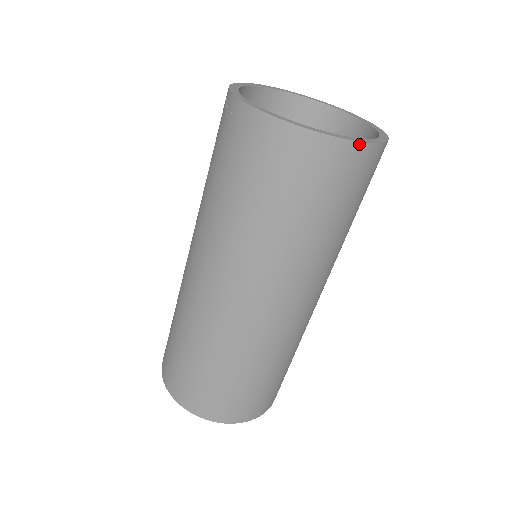
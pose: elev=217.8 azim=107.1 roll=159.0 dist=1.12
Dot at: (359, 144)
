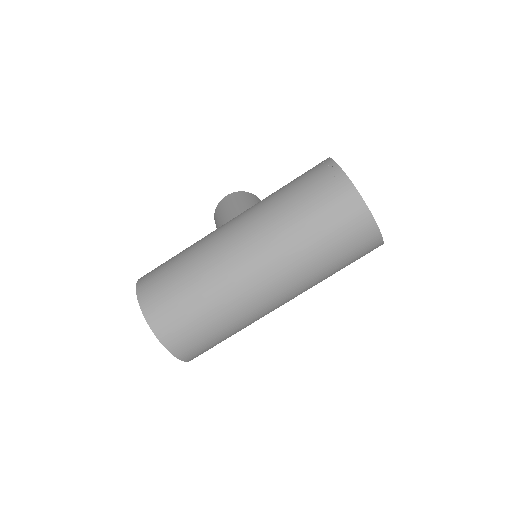
Dot at: (381, 237)
